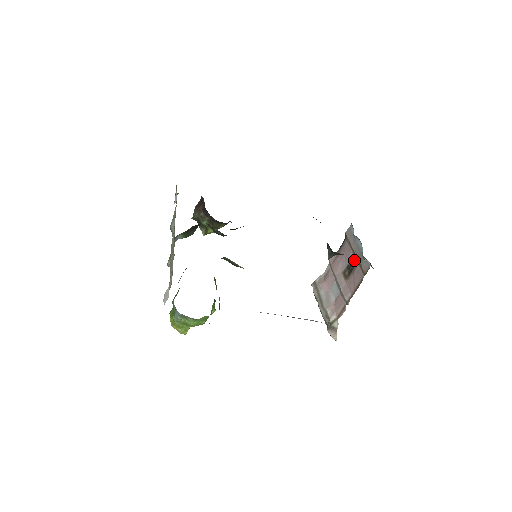
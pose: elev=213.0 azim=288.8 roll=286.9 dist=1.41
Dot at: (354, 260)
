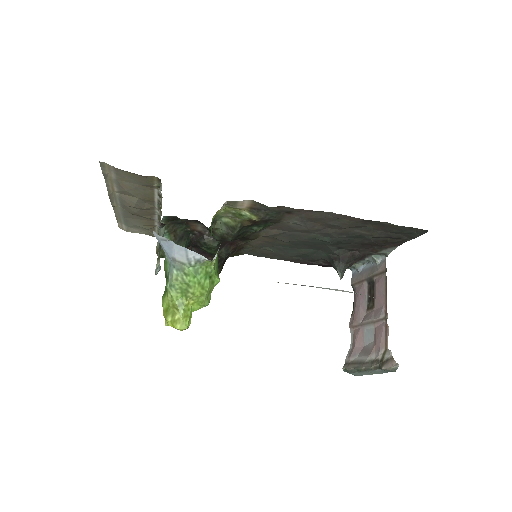
Dot at: (370, 286)
